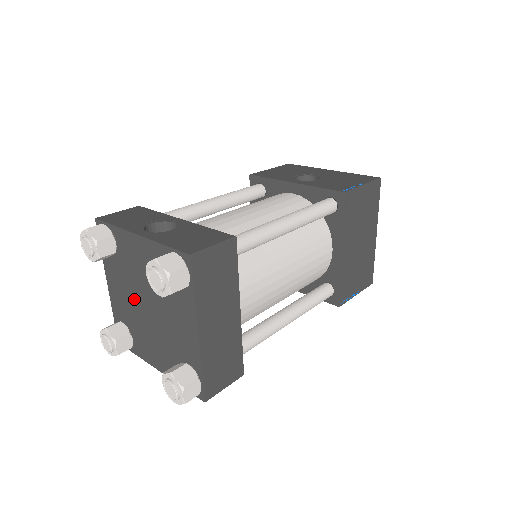
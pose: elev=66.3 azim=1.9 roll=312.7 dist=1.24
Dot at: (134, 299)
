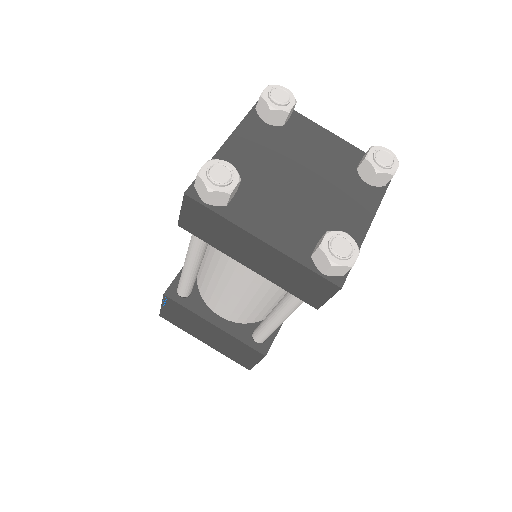
Dot at: (277, 167)
